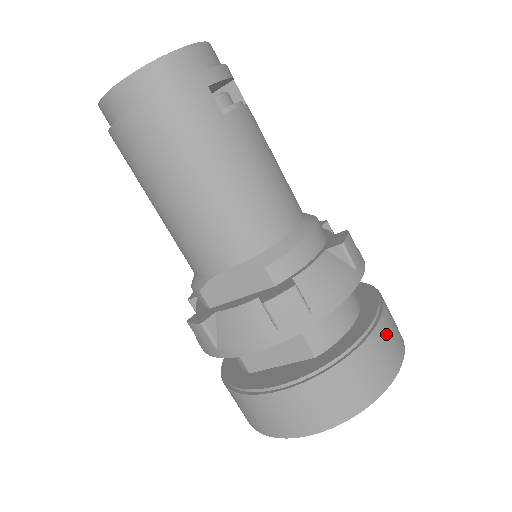
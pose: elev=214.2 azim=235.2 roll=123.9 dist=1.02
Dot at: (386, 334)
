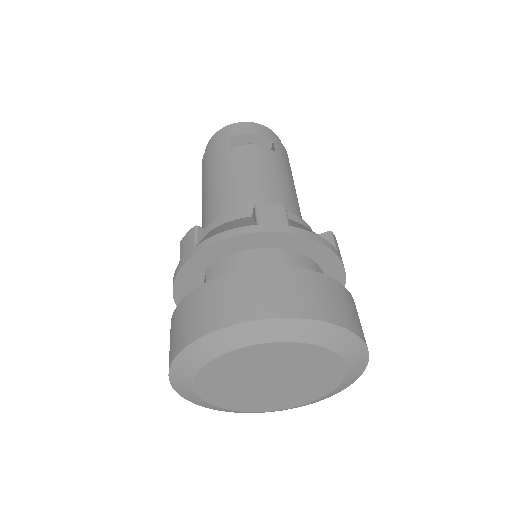
Dot at: (259, 282)
